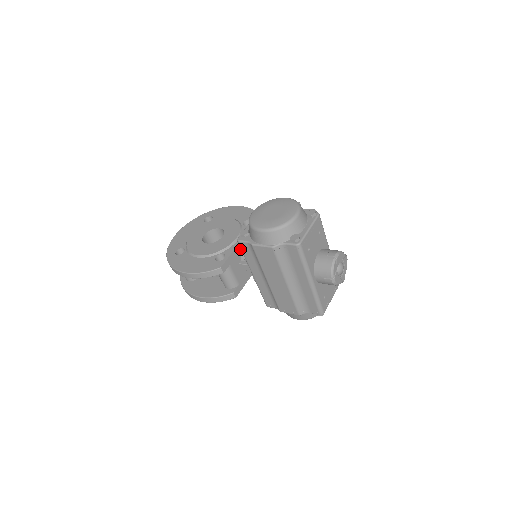
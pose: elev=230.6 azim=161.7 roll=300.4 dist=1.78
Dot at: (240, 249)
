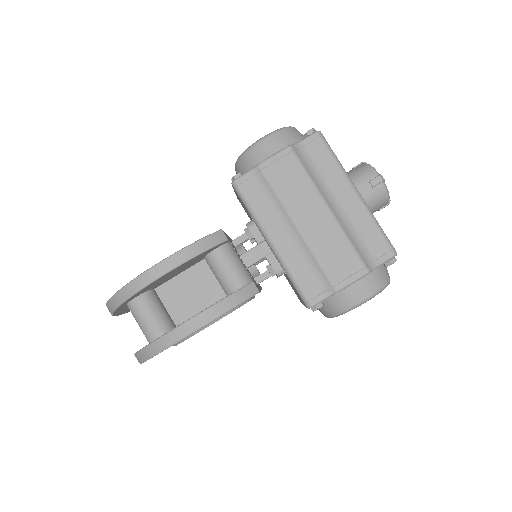
Dot at: occluded
